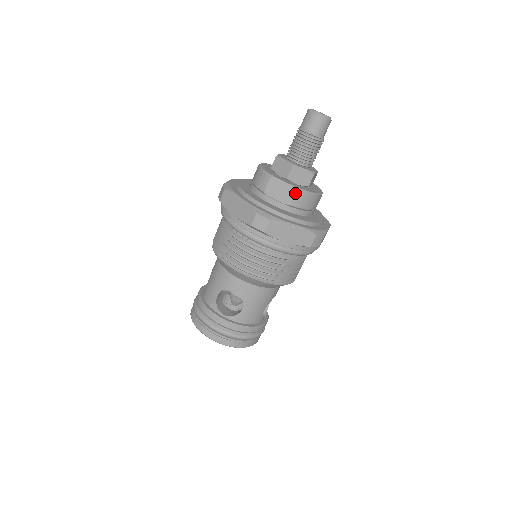
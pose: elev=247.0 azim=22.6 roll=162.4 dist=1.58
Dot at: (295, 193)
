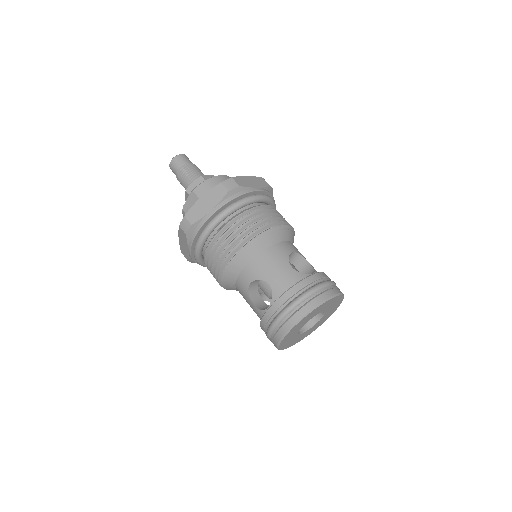
Dot at: (195, 193)
